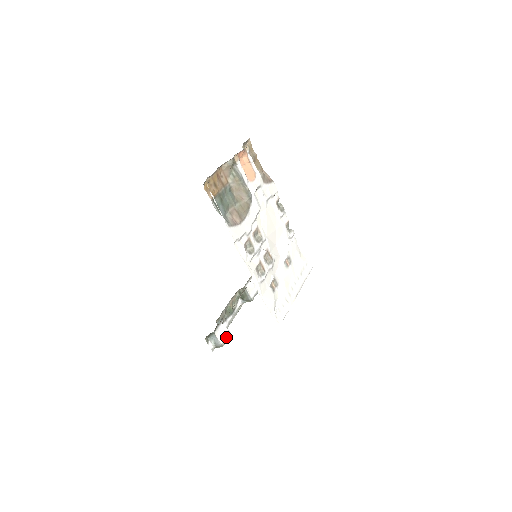
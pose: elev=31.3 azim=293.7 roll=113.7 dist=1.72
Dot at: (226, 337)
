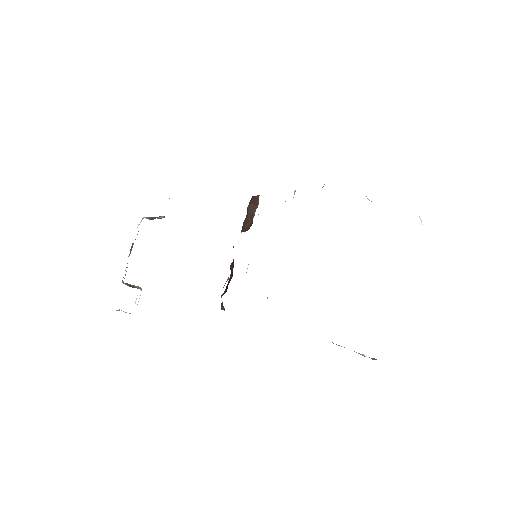
Dot at: (138, 301)
